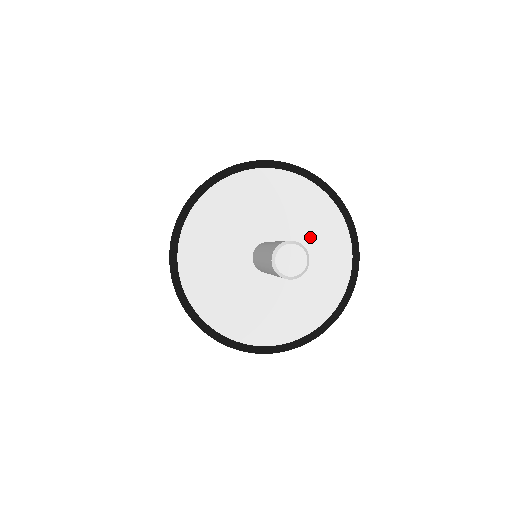
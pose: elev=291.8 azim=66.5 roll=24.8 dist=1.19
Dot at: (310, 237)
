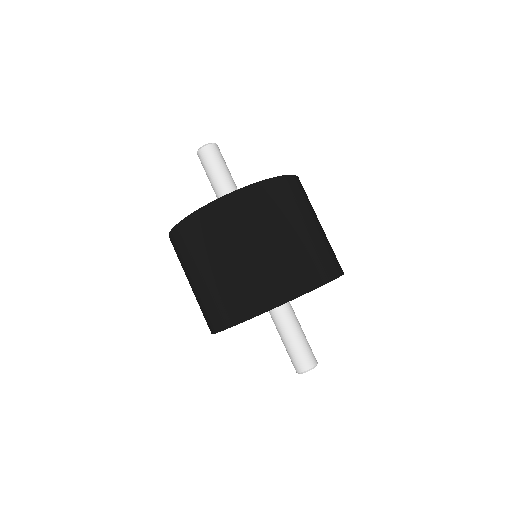
Dot at: occluded
